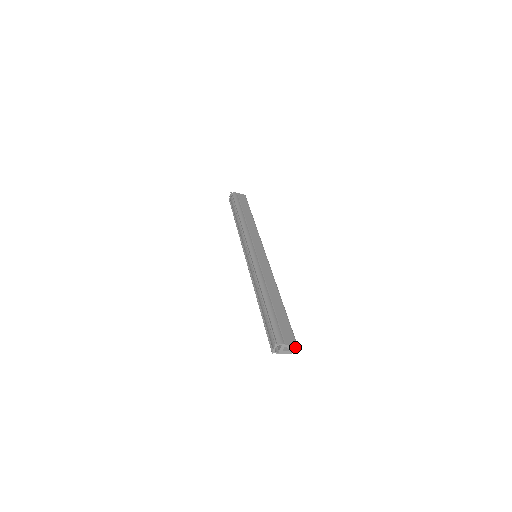
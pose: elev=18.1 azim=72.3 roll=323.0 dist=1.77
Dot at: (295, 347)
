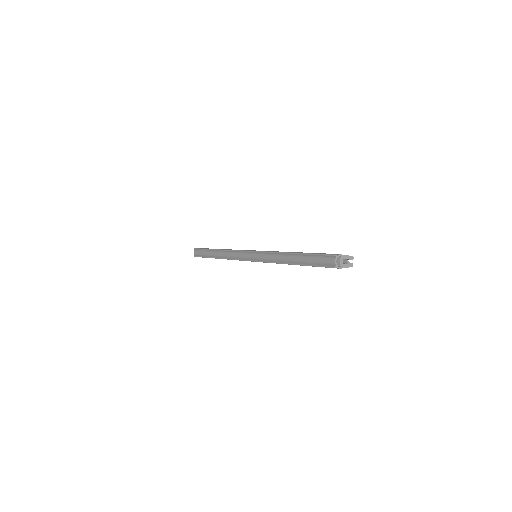
Dot at: (351, 258)
